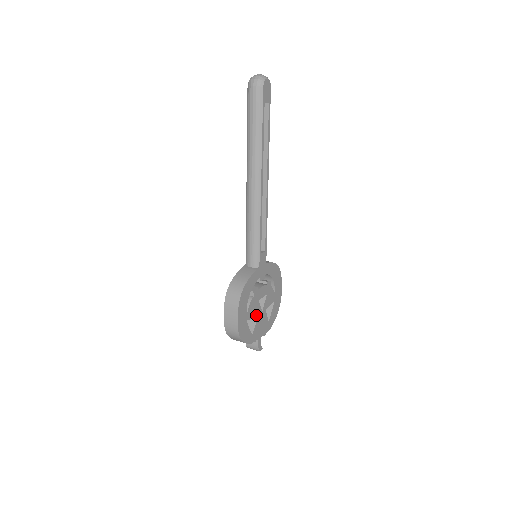
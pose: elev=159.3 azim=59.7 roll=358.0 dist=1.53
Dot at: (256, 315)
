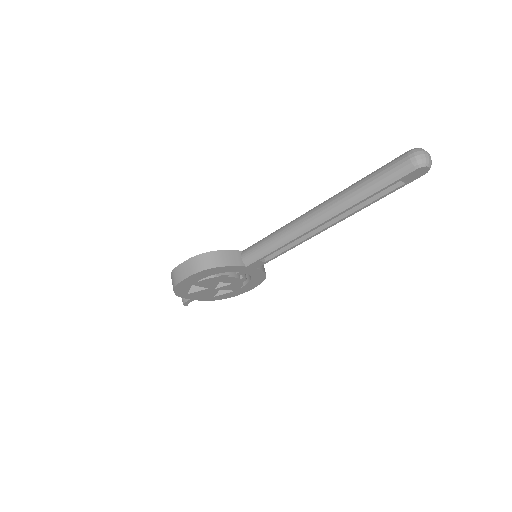
Dot at: (206, 287)
